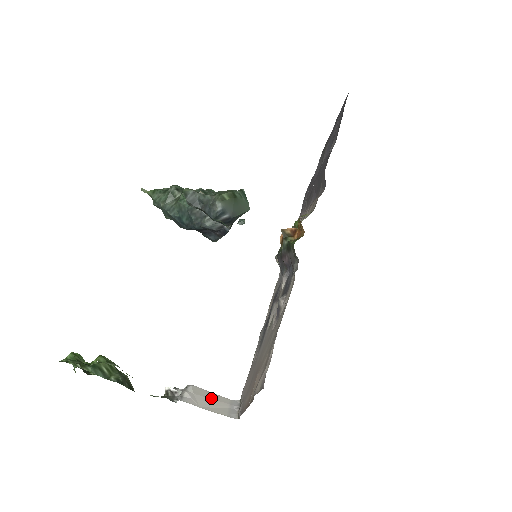
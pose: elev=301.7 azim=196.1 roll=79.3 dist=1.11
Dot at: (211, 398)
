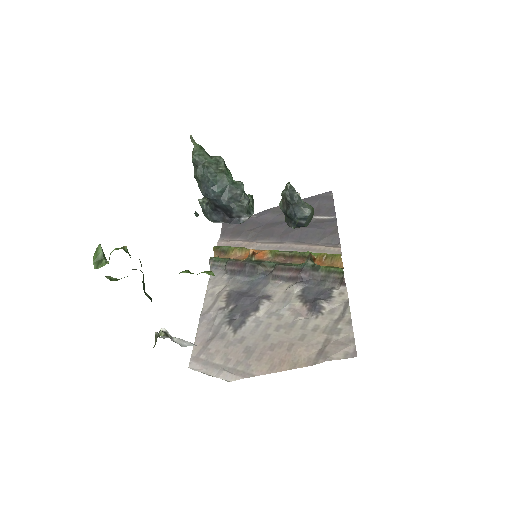
Dot at: occluded
